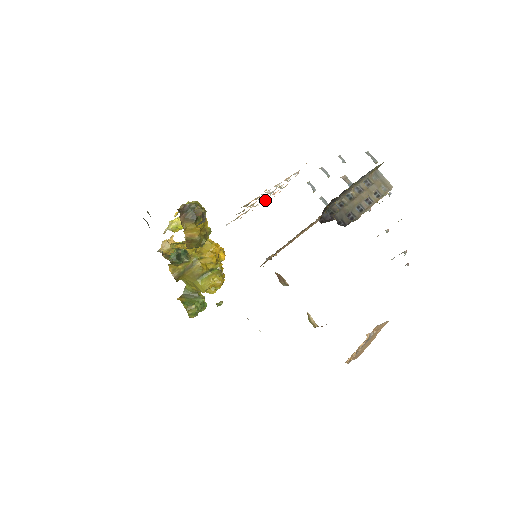
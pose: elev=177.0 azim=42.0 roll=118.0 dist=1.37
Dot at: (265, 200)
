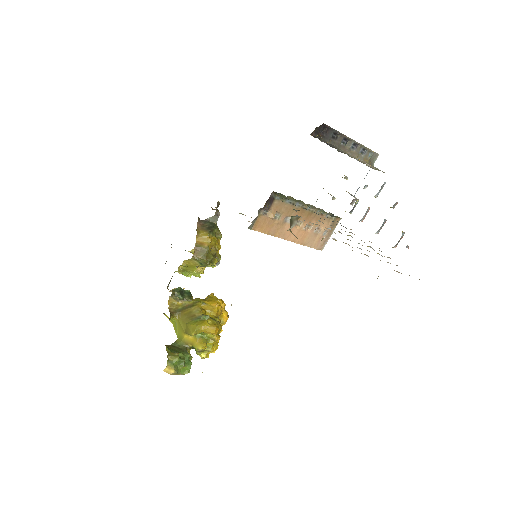
Dot at: occluded
